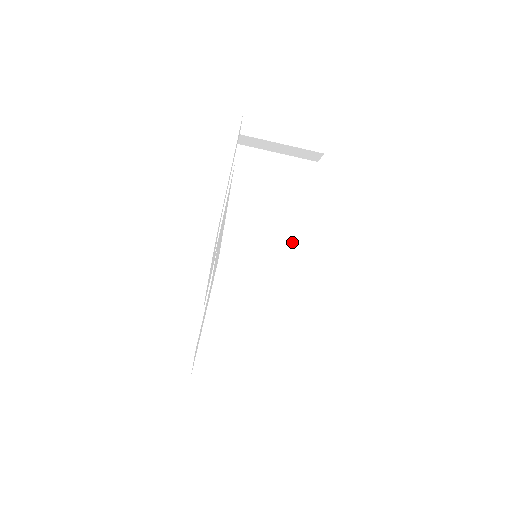
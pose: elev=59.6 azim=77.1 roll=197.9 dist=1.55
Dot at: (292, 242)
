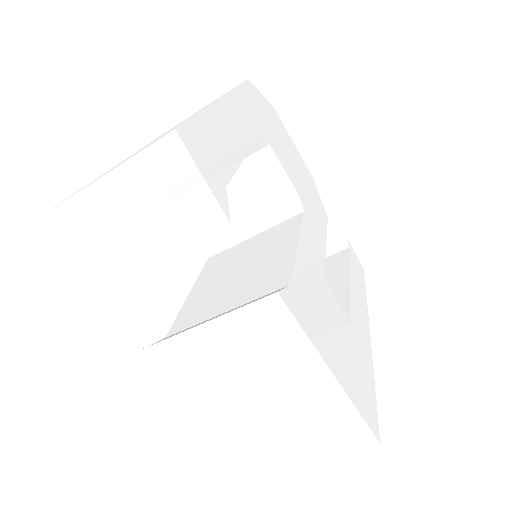
Dot at: (308, 423)
